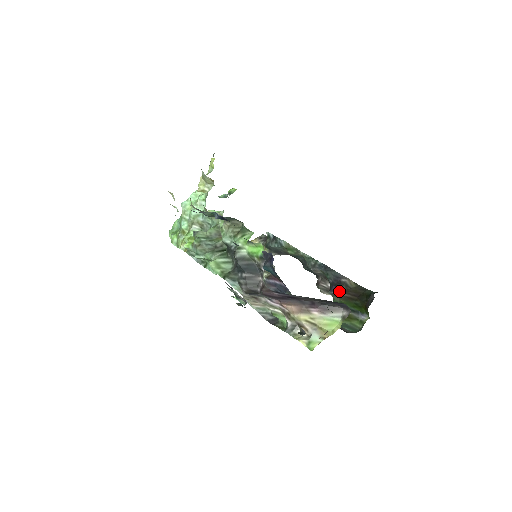
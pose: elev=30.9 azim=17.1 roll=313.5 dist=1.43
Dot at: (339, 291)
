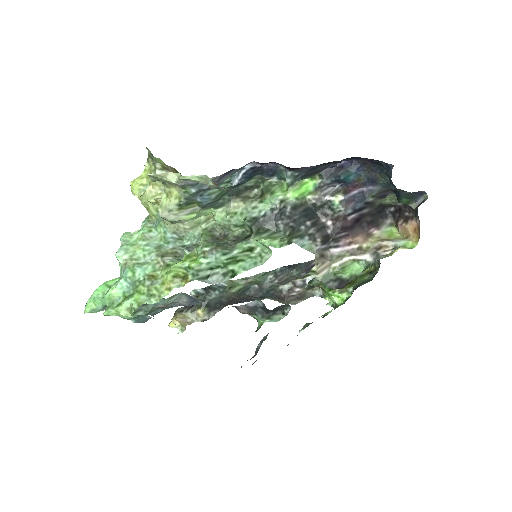
Dot at: occluded
